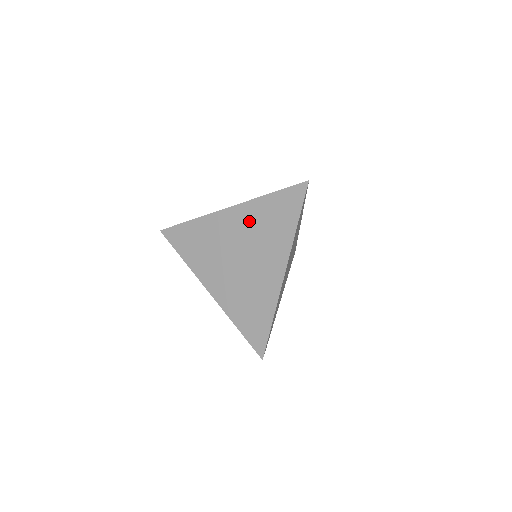
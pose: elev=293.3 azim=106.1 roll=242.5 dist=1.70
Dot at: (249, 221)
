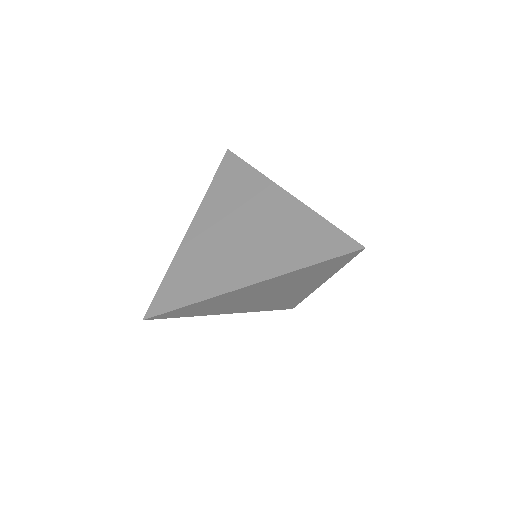
Dot at: (284, 218)
